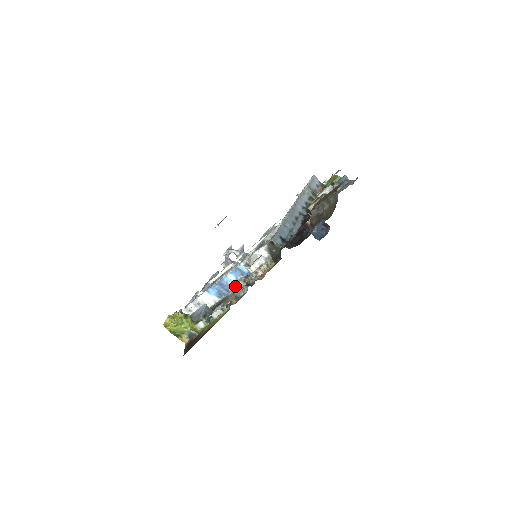
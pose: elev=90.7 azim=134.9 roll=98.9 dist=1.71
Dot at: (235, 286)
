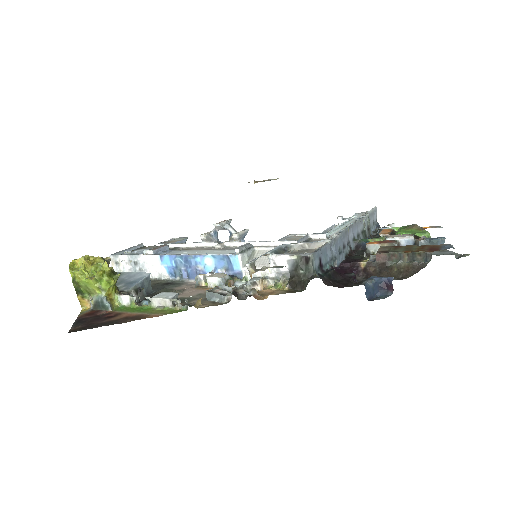
Dot at: (209, 279)
